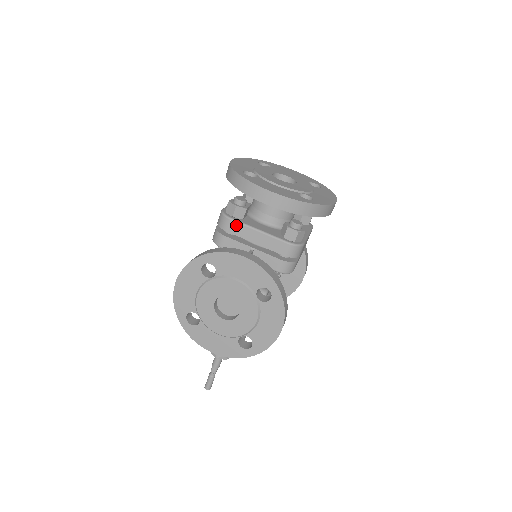
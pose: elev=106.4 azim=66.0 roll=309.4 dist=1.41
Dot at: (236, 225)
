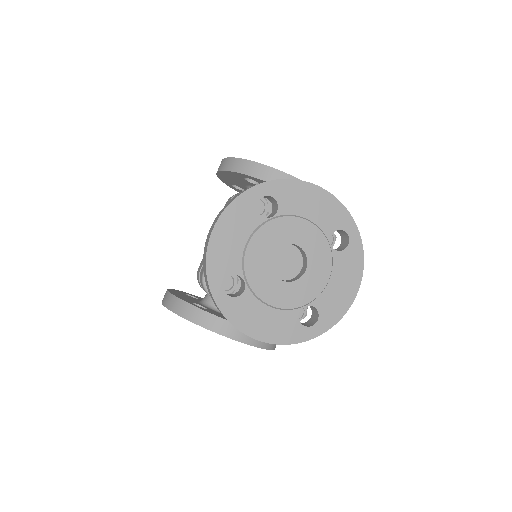
Dot at: occluded
